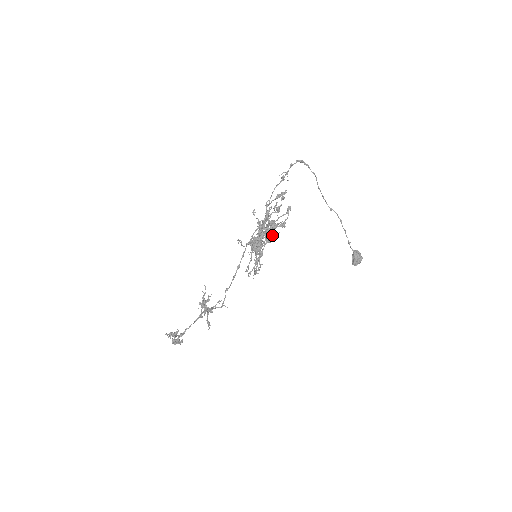
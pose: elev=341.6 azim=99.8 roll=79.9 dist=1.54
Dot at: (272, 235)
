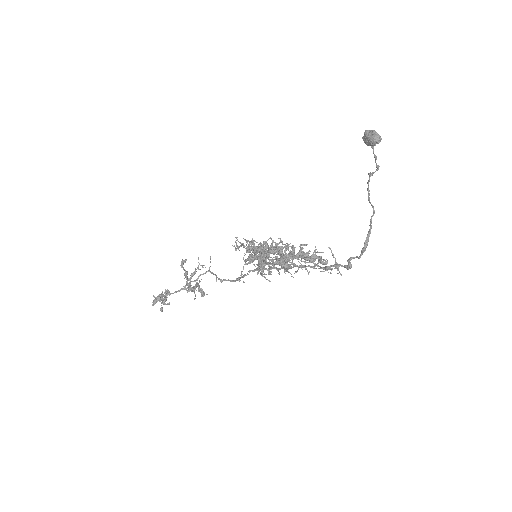
Dot at: occluded
